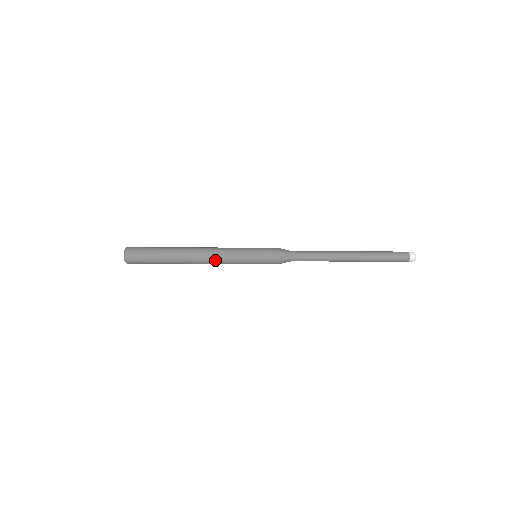
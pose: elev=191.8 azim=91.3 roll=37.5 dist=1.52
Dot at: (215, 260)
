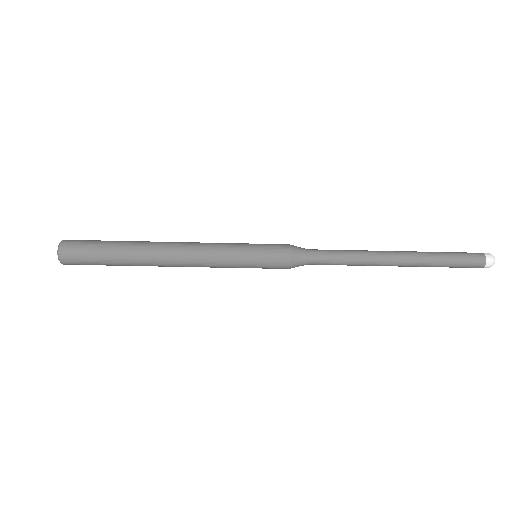
Dot at: (195, 246)
